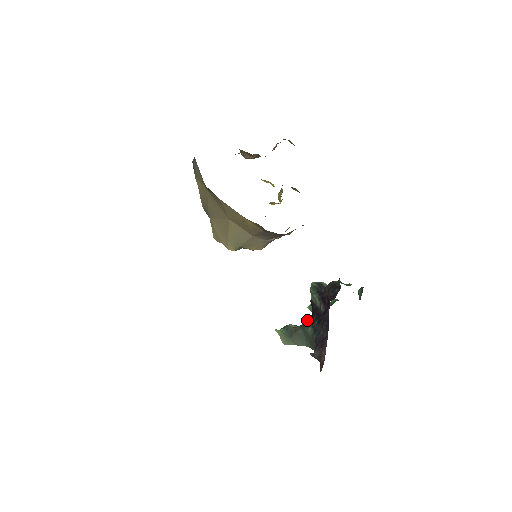
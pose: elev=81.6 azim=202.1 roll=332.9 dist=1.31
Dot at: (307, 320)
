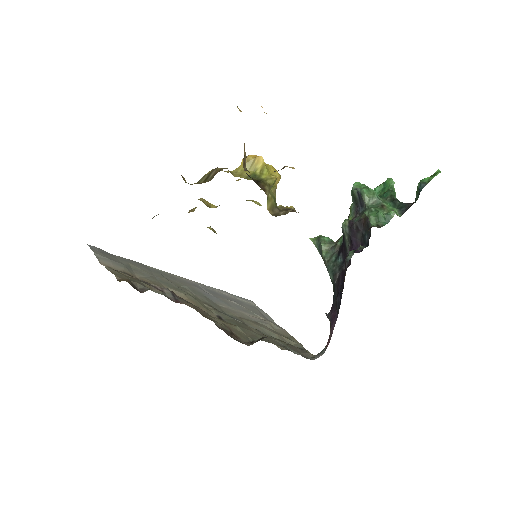
Dot at: (339, 245)
